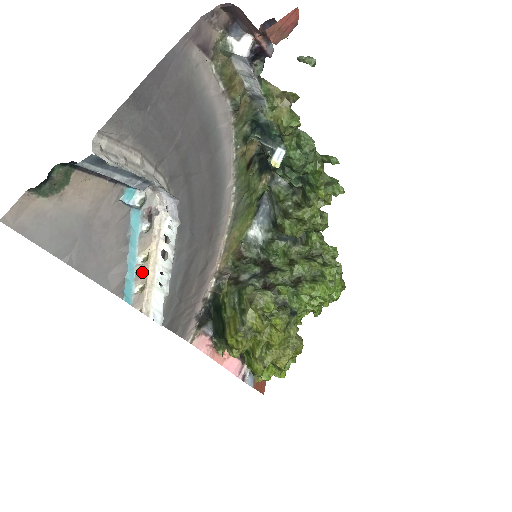
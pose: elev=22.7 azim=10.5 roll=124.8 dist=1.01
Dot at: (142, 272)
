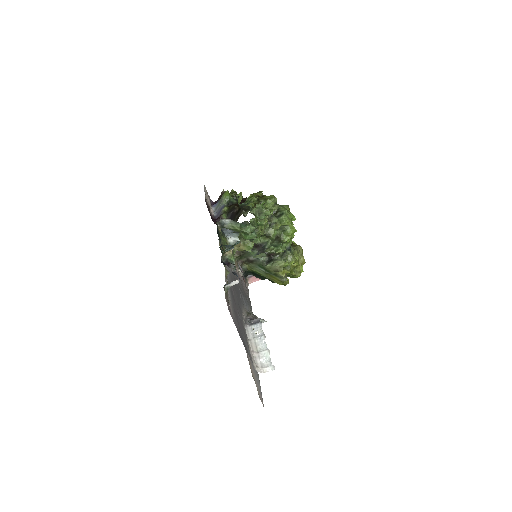
Dot at: occluded
